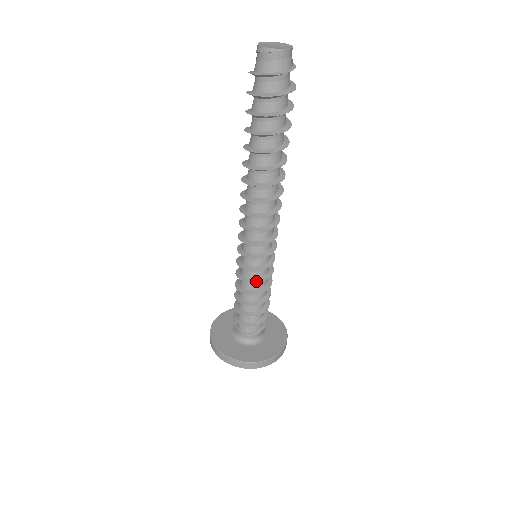
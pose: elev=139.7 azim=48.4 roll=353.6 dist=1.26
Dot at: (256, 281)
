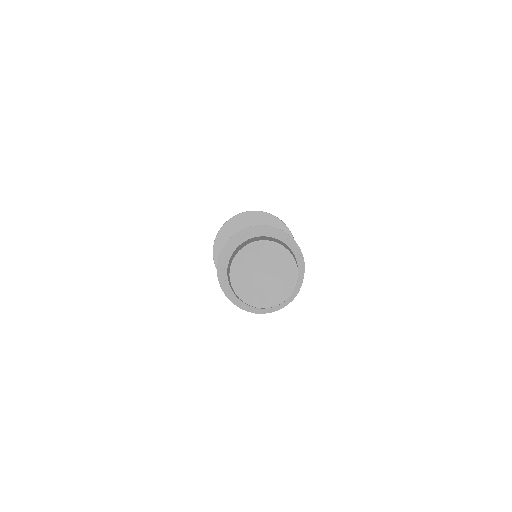
Dot at: occluded
